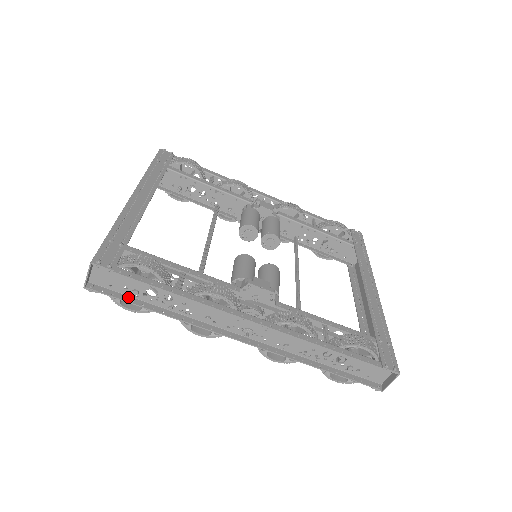
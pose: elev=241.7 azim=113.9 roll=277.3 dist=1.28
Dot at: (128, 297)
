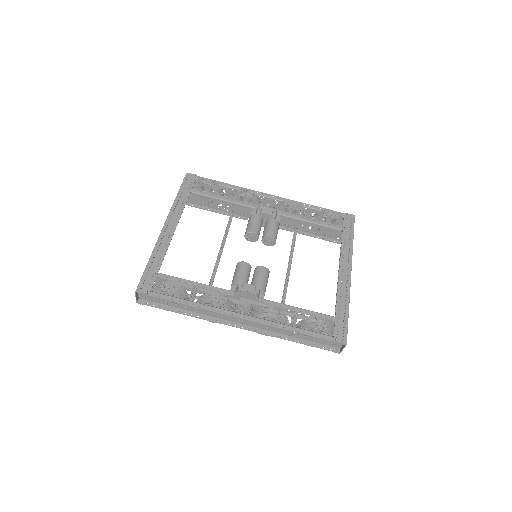
Dot at: (163, 305)
